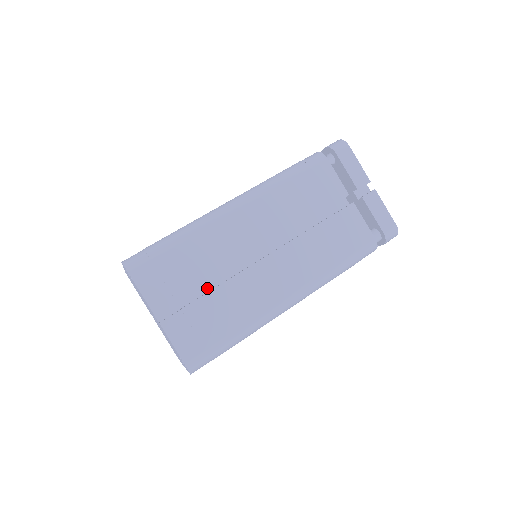
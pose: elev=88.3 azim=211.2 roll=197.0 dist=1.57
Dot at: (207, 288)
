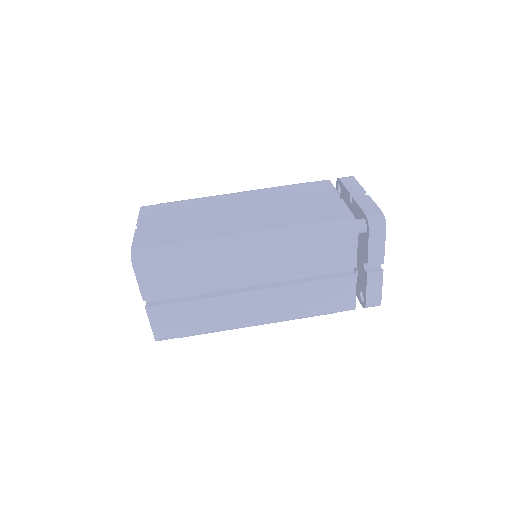
Dot at: occluded
